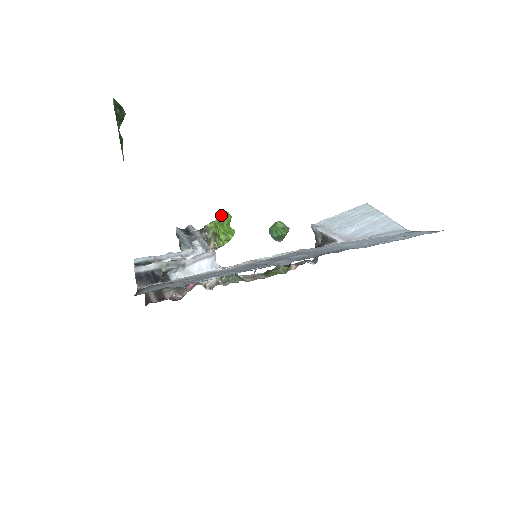
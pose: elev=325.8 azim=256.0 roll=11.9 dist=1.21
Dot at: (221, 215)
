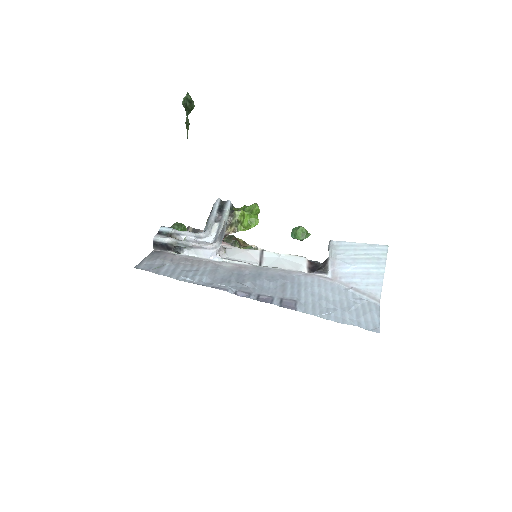
Dot at: (253, 206)
